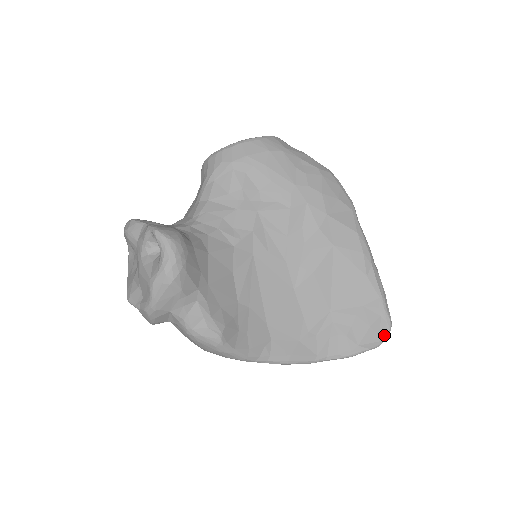
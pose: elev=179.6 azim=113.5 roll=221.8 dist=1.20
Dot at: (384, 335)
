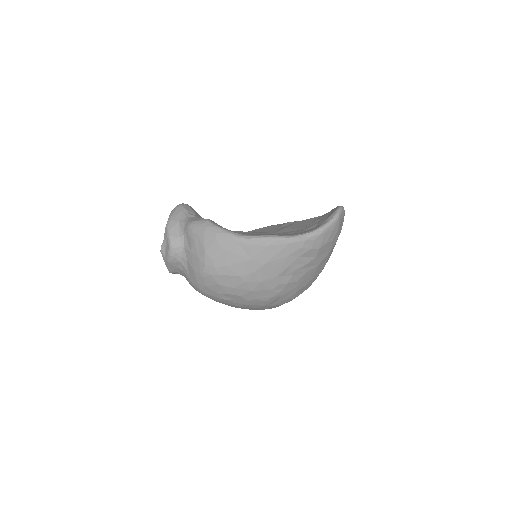
Dot at: (337, 208)
